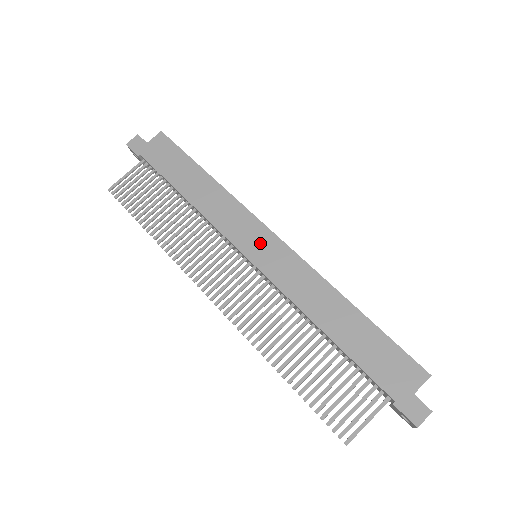
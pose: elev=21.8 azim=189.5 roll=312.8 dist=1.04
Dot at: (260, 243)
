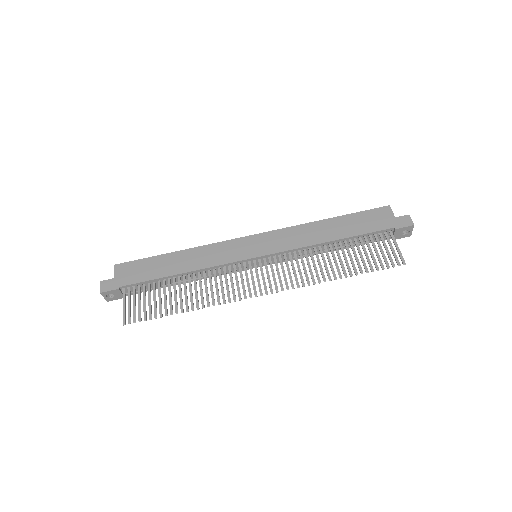
Dot at: (252, 246)
